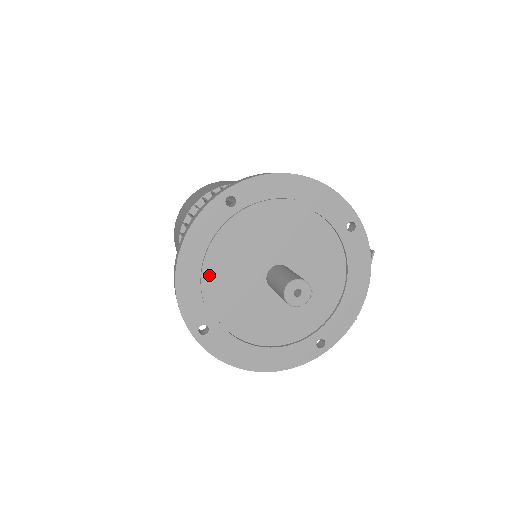
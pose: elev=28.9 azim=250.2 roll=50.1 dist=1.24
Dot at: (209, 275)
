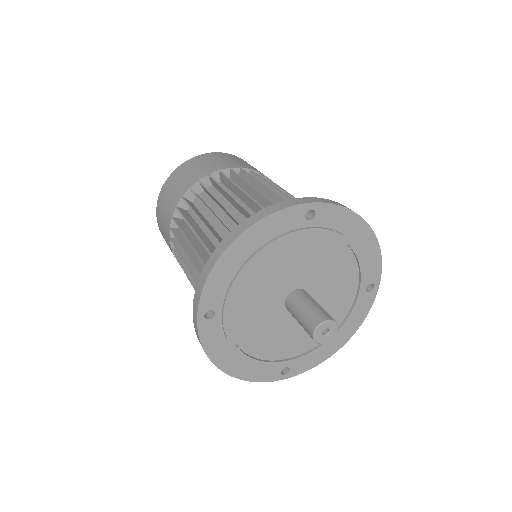
Dot at: (249, 268)
